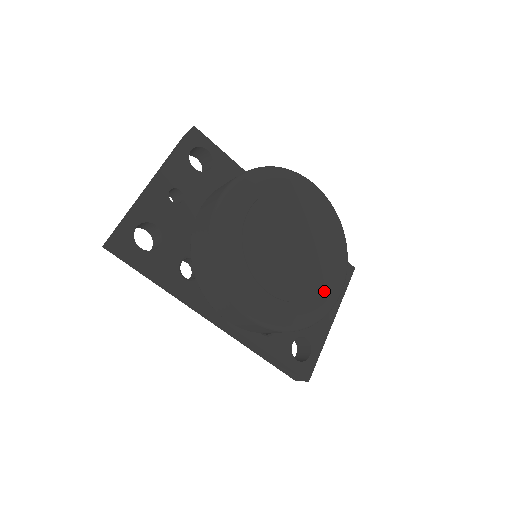
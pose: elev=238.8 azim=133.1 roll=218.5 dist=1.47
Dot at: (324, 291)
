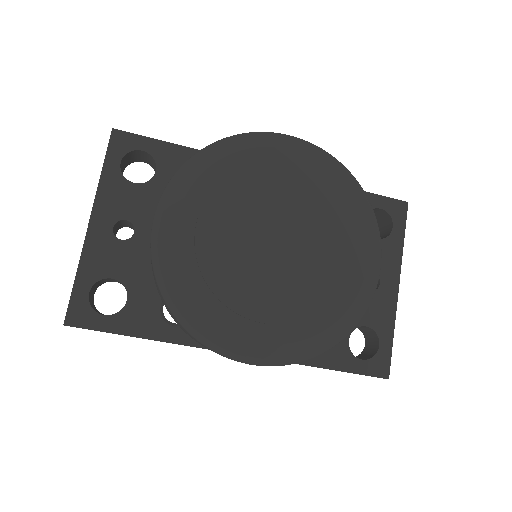
Dot at: (350, 281)
